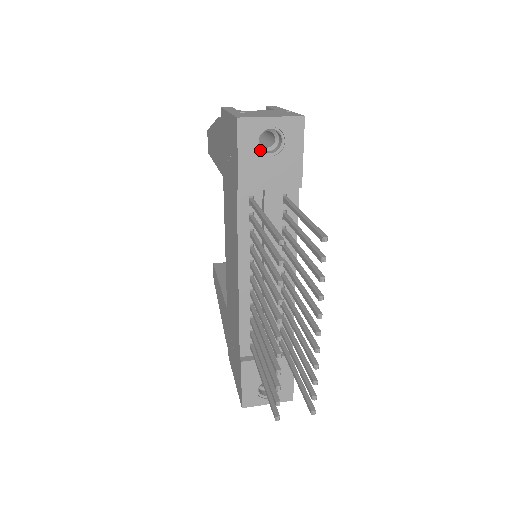
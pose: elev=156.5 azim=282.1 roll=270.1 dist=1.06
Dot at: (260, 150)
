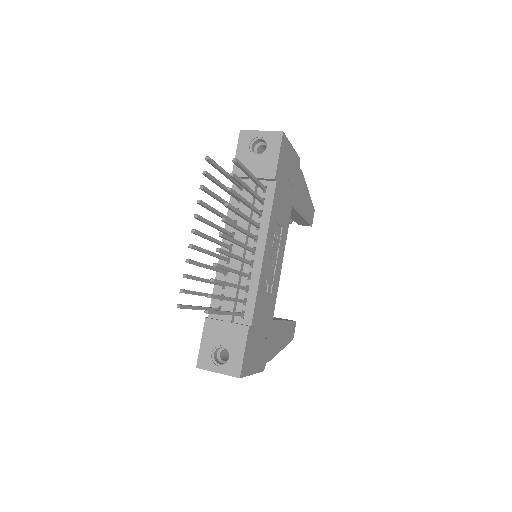
Dot at: (251, 151)
